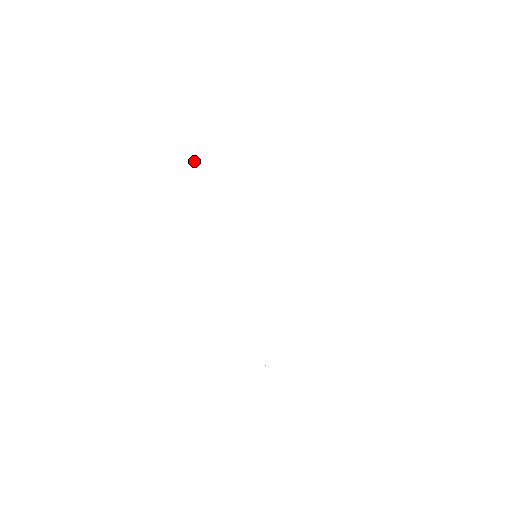
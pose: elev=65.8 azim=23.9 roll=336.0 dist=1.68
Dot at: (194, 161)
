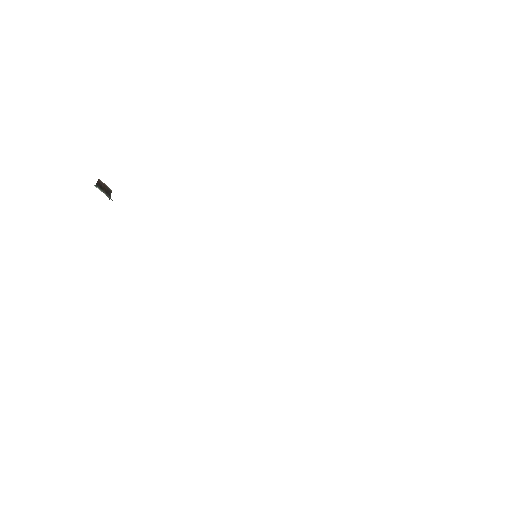
Dot at: occluded
